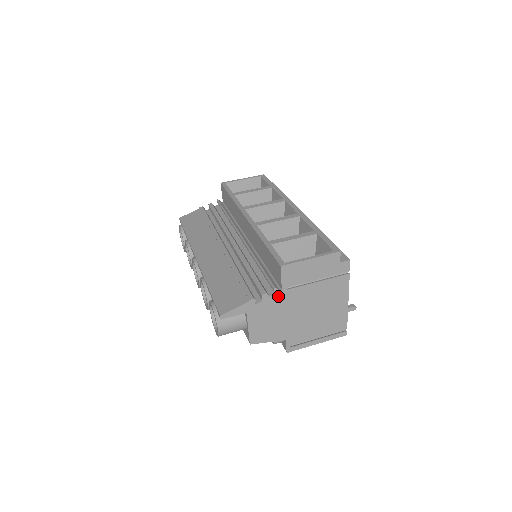
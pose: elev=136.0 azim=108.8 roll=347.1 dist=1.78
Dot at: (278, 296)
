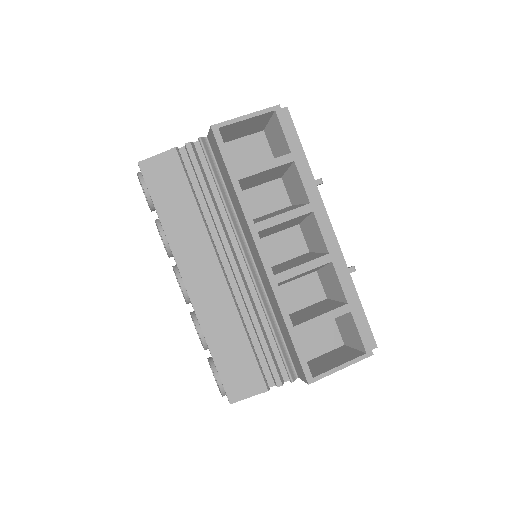
Dot at: occluded
